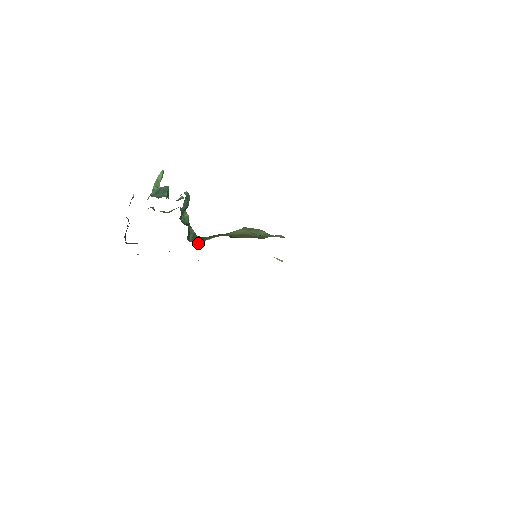
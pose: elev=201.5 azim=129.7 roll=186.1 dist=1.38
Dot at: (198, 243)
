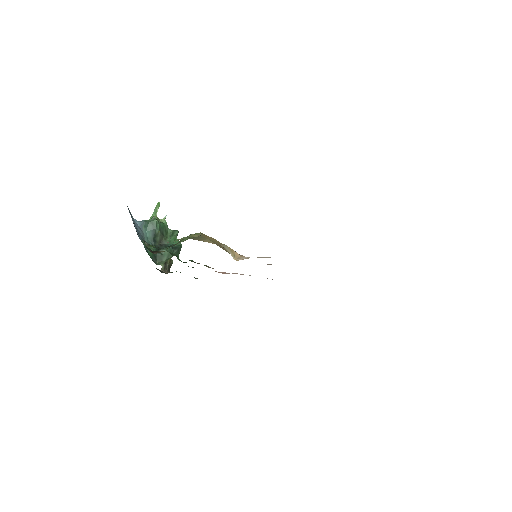
Dot at: occluded
